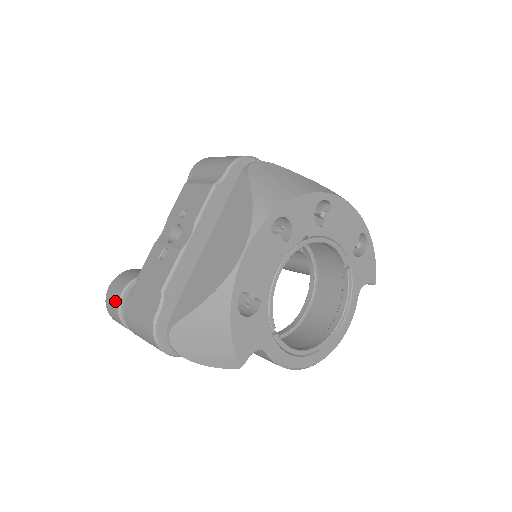
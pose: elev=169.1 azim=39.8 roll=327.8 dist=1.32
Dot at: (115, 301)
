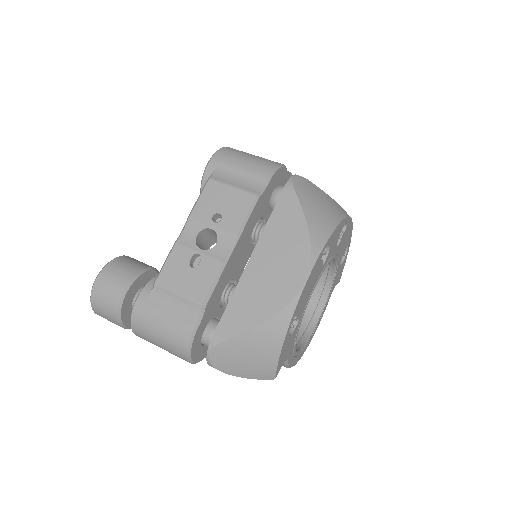
Dot at: (113, 298)
